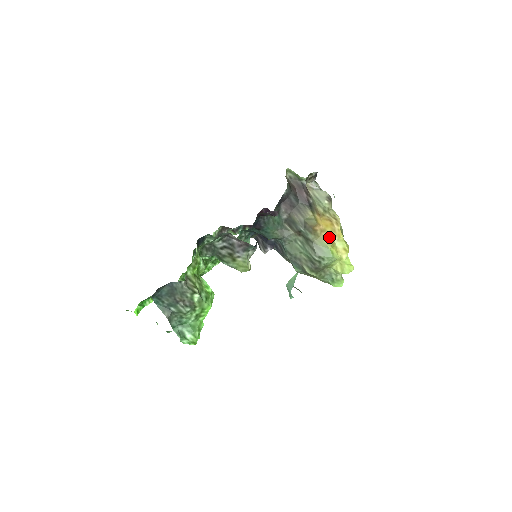
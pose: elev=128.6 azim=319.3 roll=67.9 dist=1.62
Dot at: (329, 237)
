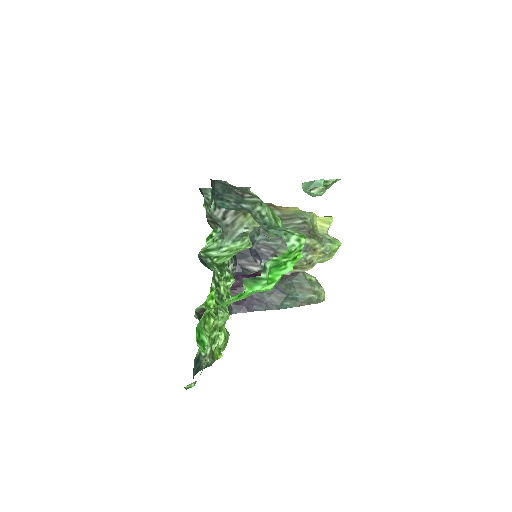
Dot at: (289, 207)
